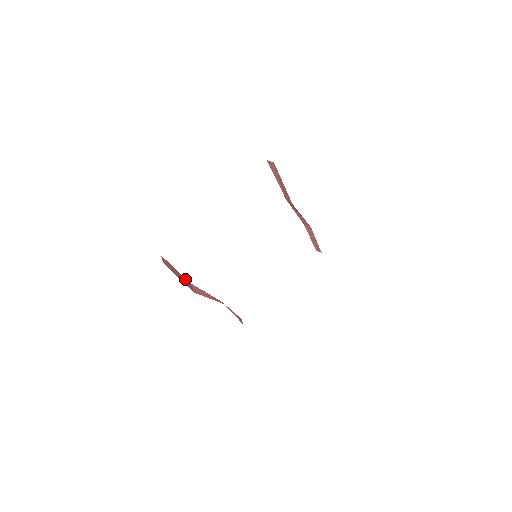
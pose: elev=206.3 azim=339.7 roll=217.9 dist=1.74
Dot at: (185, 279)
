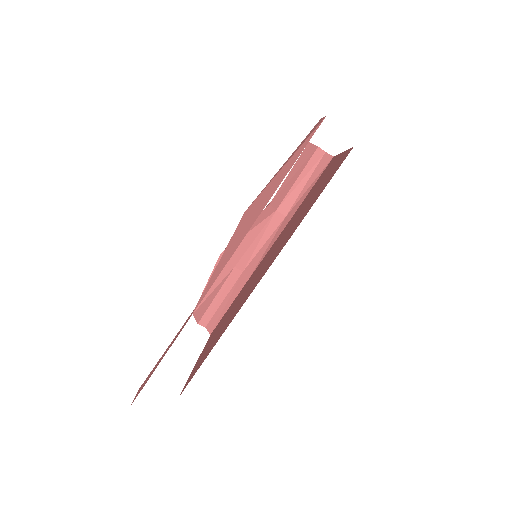
Dot at: occluded
